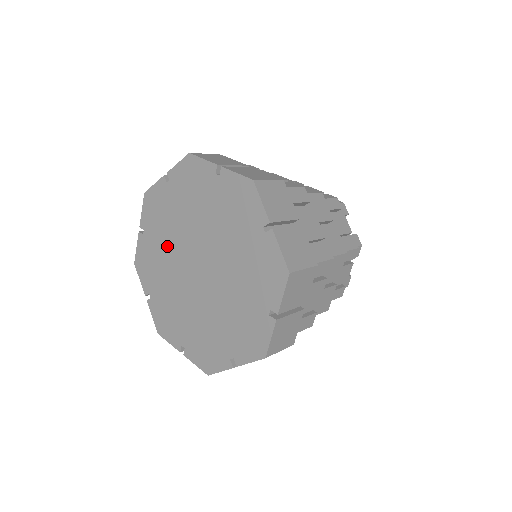
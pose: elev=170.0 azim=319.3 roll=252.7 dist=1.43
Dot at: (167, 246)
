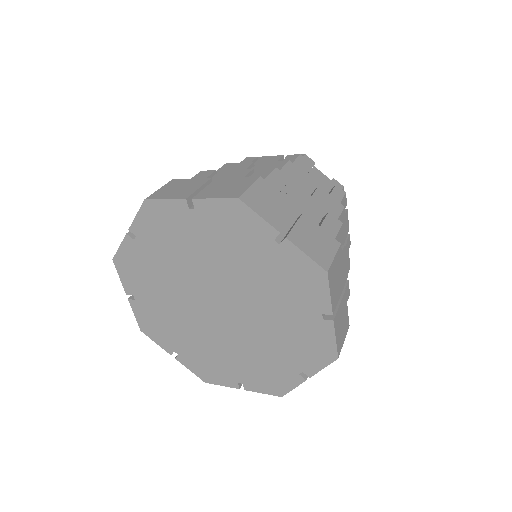
Dot at: (174, 268)
